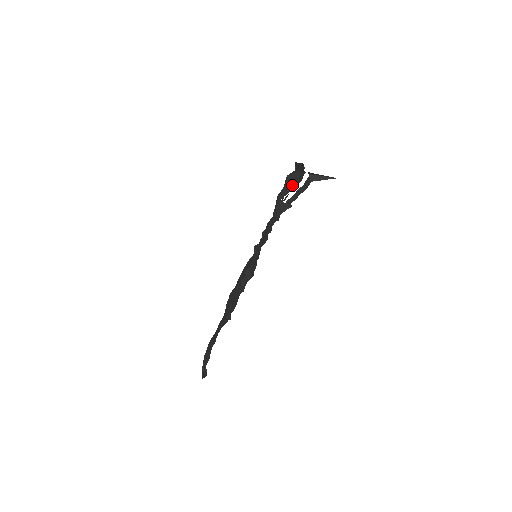
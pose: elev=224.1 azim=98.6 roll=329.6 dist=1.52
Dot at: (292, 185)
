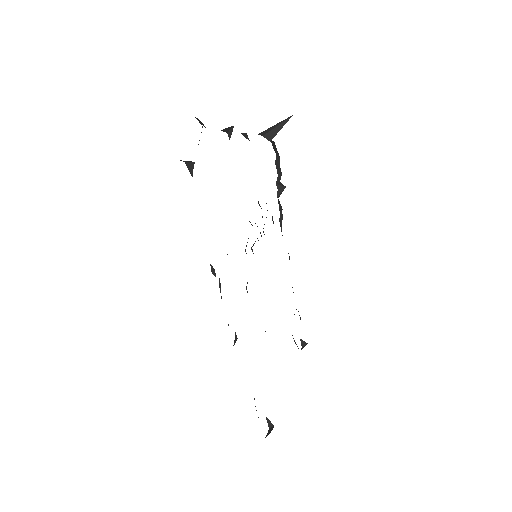
Dot at: occluded
